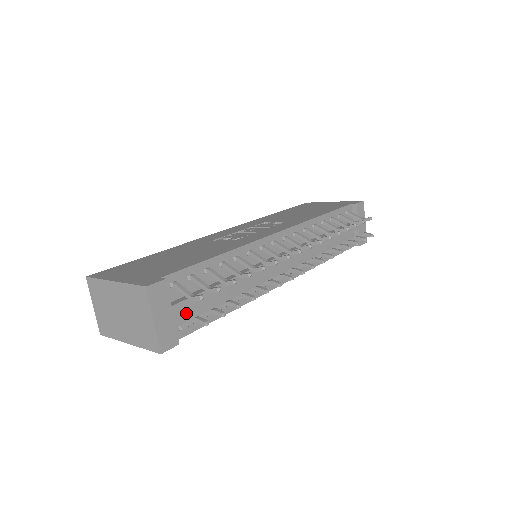
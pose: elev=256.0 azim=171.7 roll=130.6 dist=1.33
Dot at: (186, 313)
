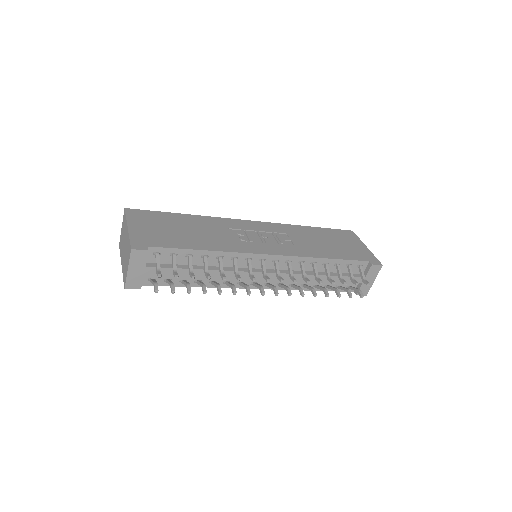
Dot at: occluded
